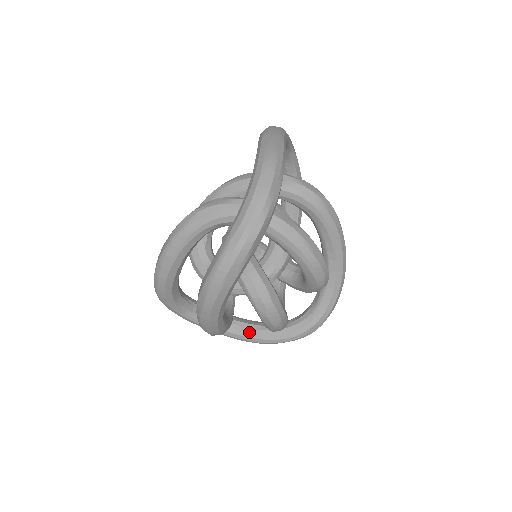
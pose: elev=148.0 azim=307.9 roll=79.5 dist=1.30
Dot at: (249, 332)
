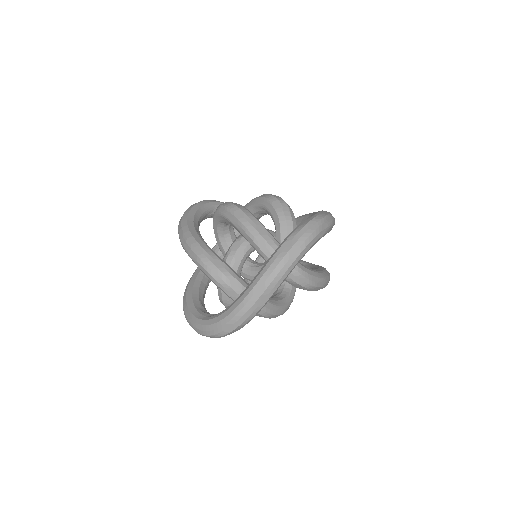
Dot at: occluded
